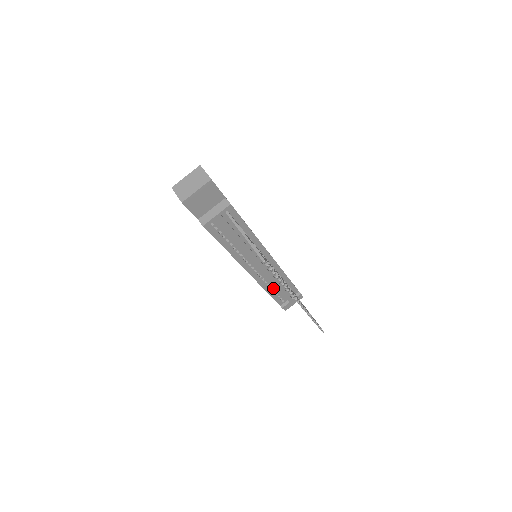
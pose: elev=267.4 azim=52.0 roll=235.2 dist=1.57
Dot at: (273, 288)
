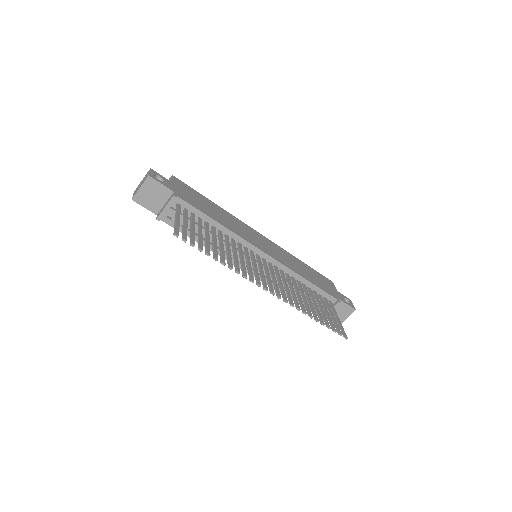
Dot at: occluded
